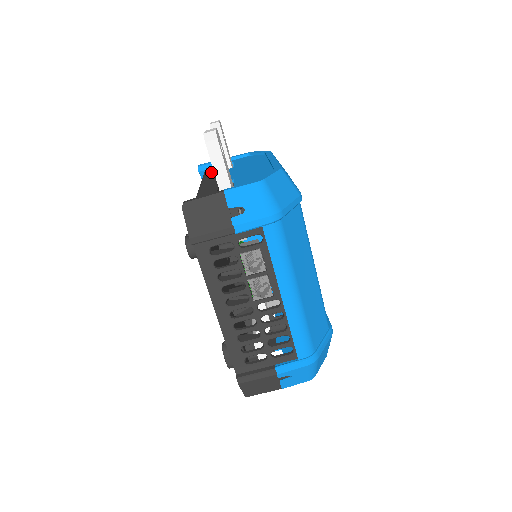
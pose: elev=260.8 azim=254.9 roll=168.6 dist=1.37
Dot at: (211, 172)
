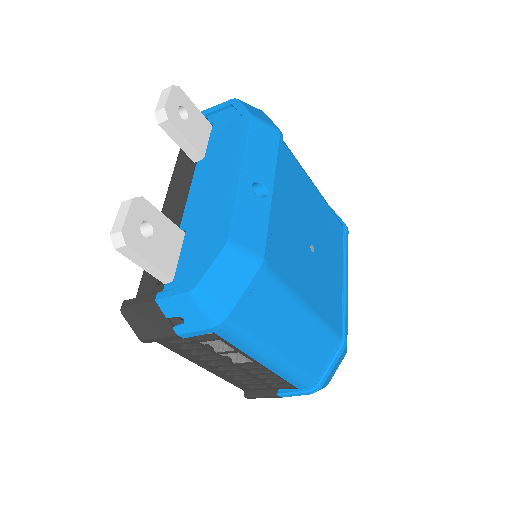
Dot at: (182, 161)
